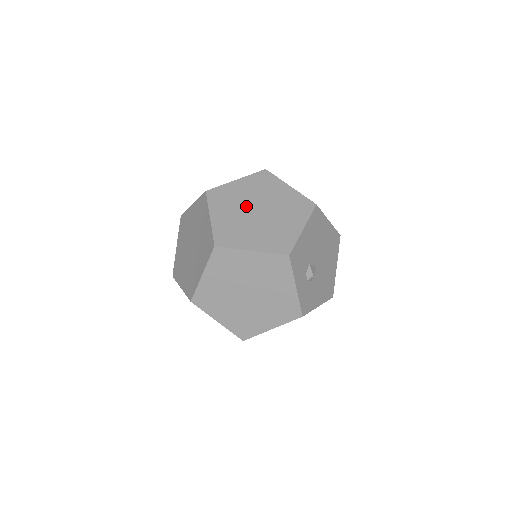
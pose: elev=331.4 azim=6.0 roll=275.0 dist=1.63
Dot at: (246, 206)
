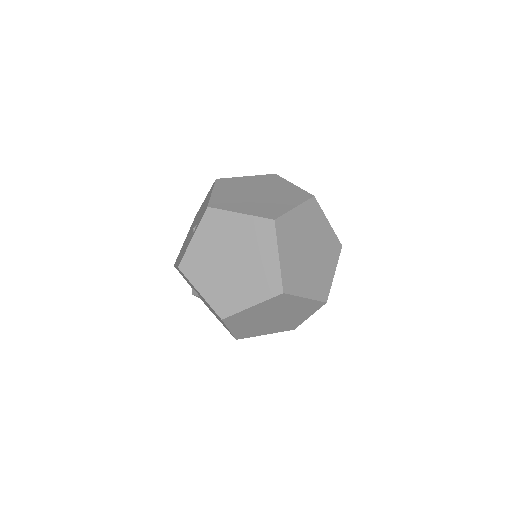
Dot at: (246, 196)
